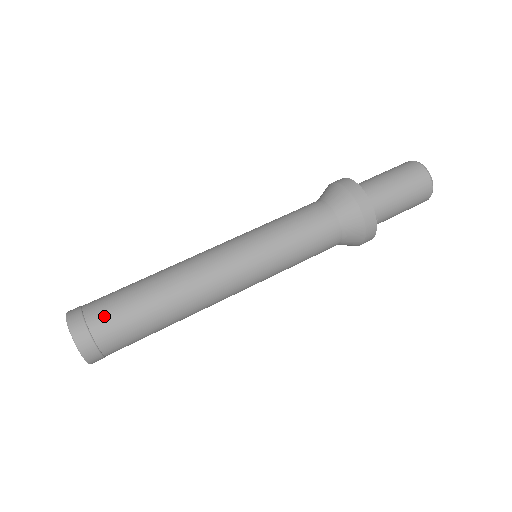
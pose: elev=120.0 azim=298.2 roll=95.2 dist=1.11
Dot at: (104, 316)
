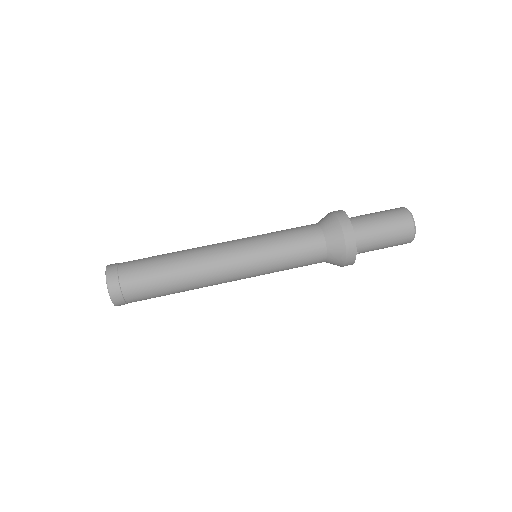
Dot at: (133, 279)
